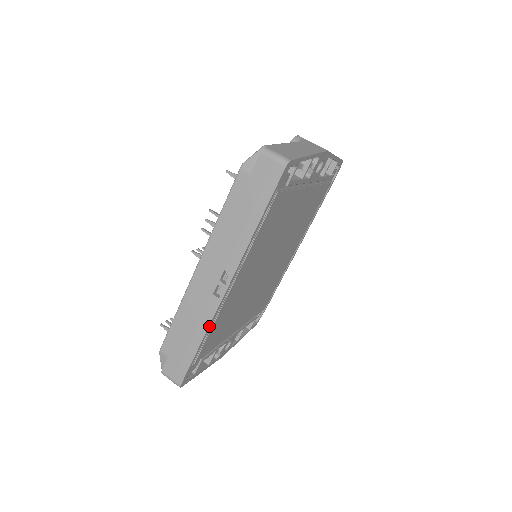
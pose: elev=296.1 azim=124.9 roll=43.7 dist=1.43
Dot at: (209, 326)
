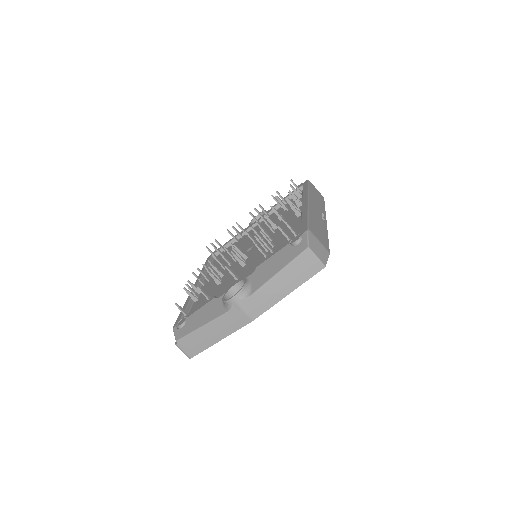
Dot at: occluded
